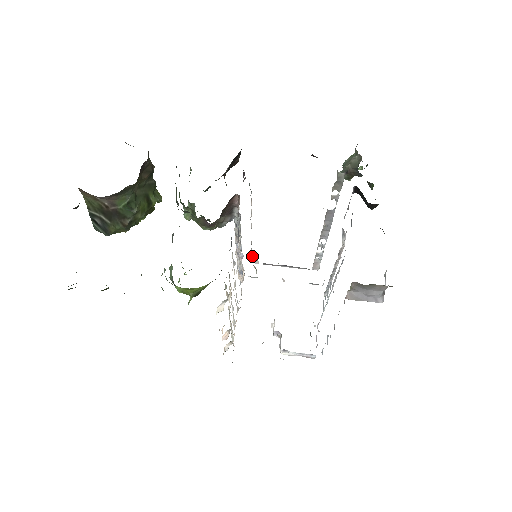
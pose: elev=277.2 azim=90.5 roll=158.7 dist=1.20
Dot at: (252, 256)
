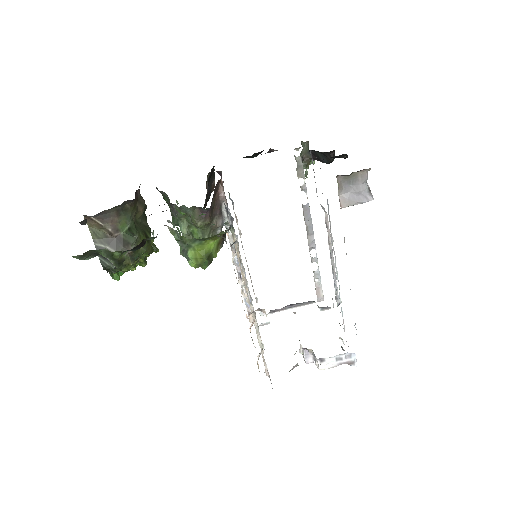
Dot at: (256, 299)
